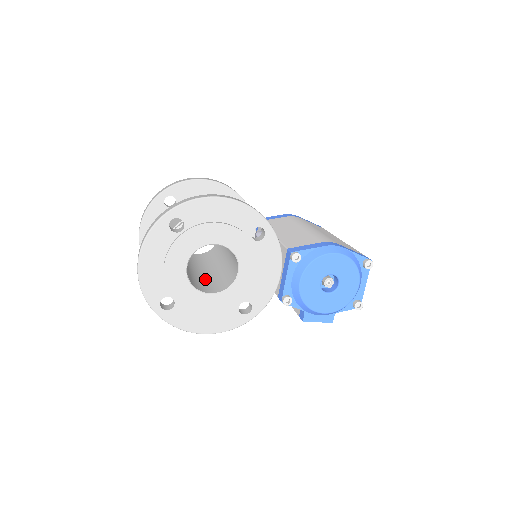
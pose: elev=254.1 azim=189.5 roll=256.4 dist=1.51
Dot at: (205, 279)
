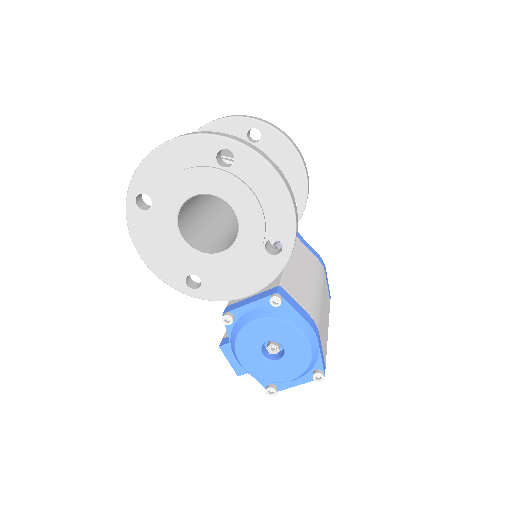
Dot at: (198, 222)
